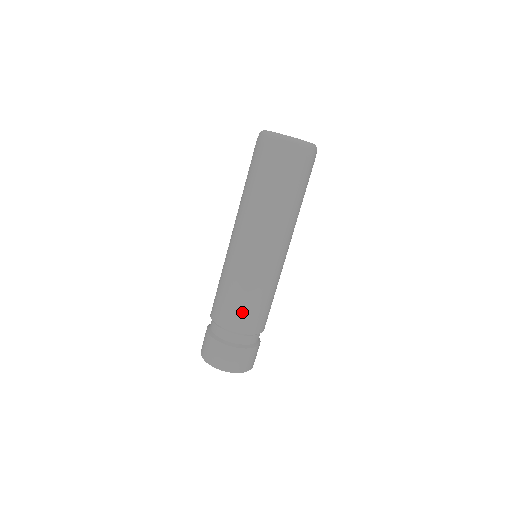
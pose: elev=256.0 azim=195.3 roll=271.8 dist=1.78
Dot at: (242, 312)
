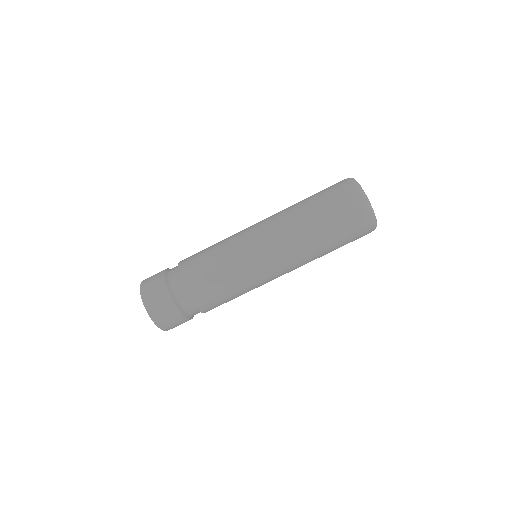
Dot at: (199, 263)
